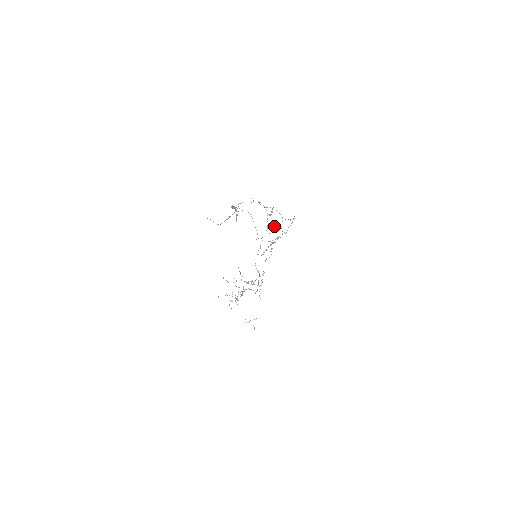
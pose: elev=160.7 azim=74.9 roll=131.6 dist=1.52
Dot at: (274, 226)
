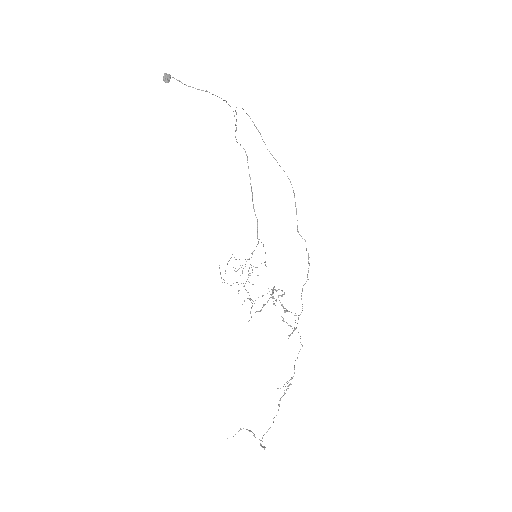
Dot at: (260, 134)
